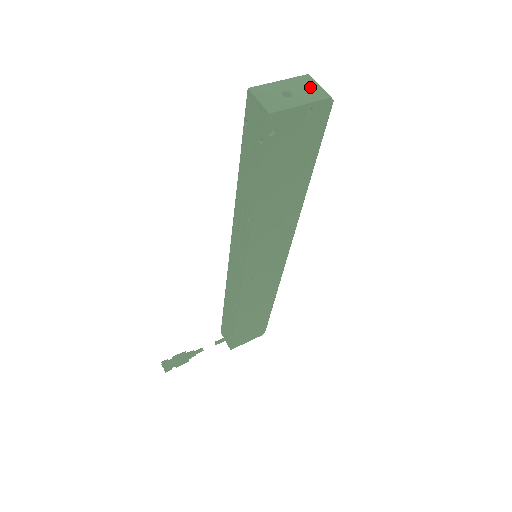
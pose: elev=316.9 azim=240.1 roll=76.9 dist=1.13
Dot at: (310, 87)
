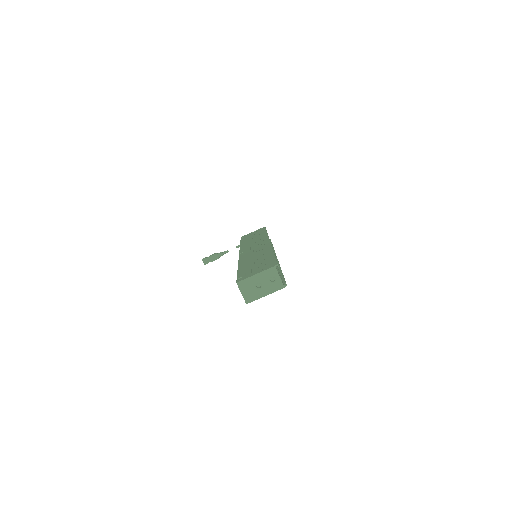
Dot at: (274, 278)
